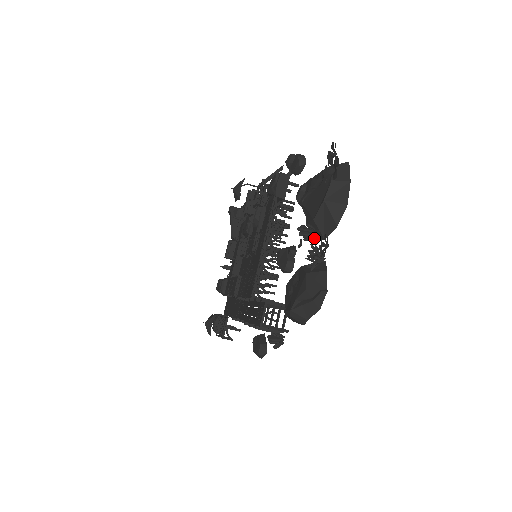
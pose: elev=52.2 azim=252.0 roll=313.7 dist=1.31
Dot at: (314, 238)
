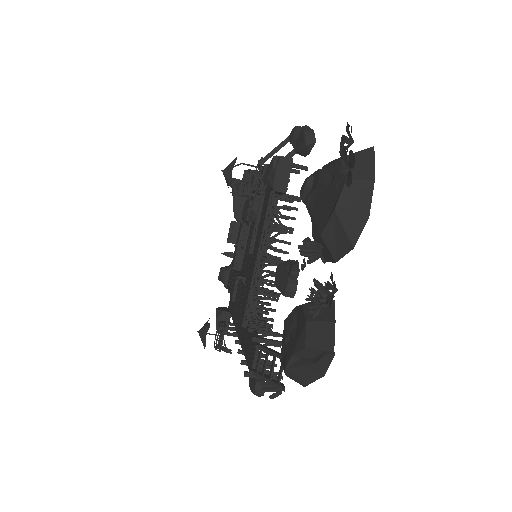
Dot at: (323, 255)
